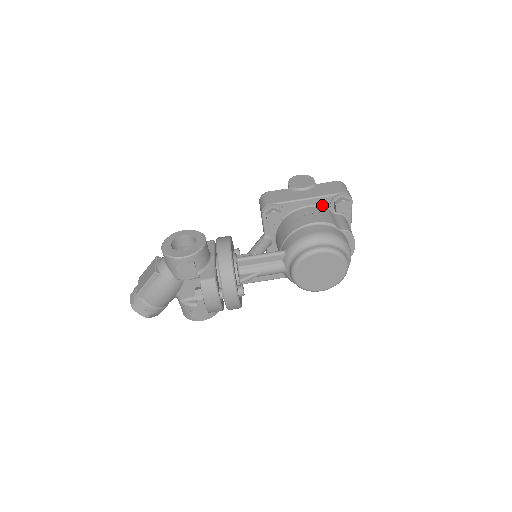
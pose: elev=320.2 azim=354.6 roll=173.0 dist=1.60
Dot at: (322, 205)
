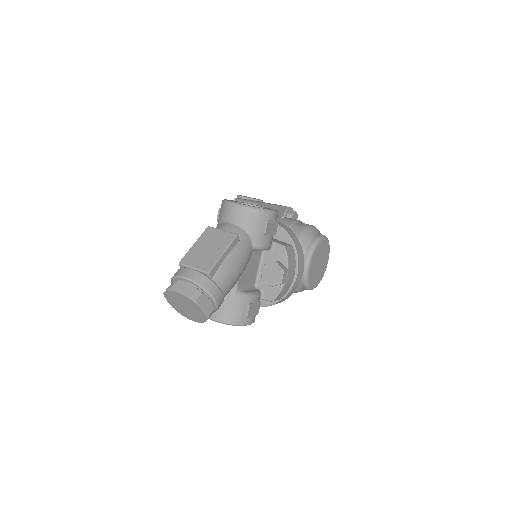
Dot at: occluded
